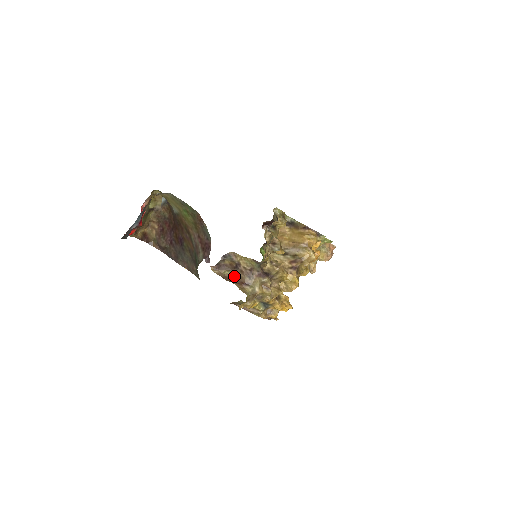
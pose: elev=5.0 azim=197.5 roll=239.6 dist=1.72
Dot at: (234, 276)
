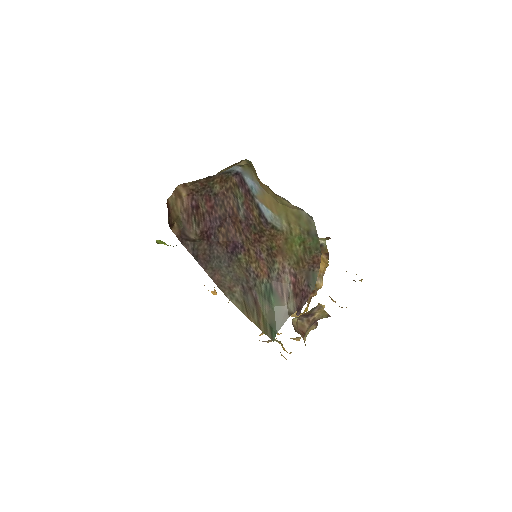
Dot at: occluded
